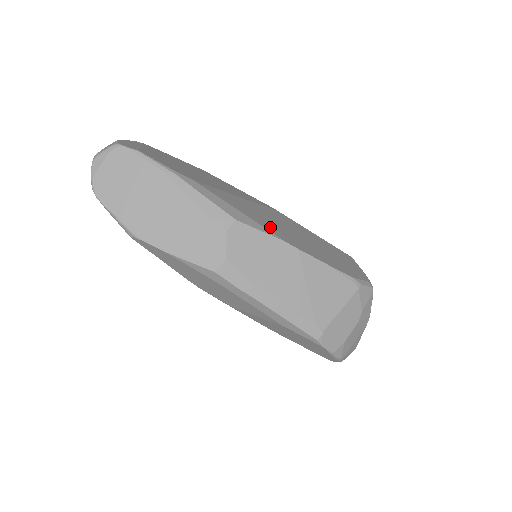
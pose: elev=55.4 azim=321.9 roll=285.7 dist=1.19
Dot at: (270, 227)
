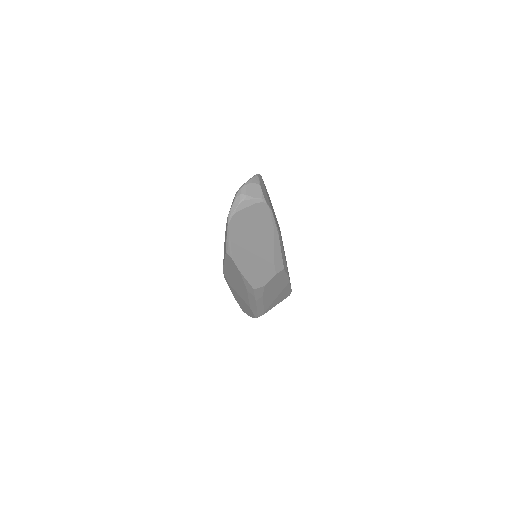
Dot at: occluded
